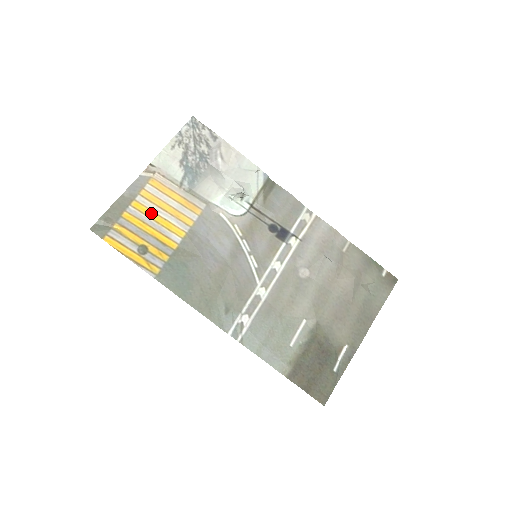
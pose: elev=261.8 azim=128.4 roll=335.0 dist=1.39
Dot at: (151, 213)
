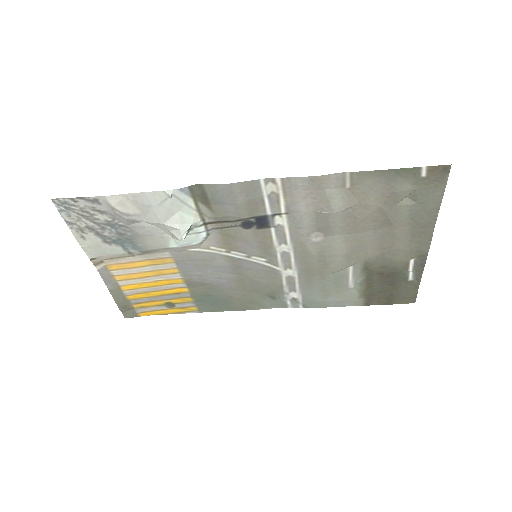
Dot at: (142, 285)
